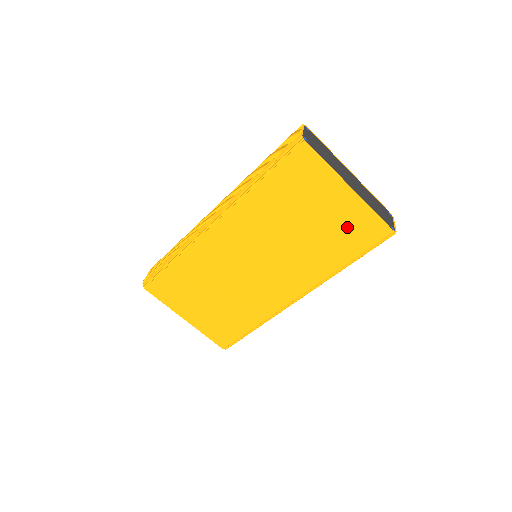
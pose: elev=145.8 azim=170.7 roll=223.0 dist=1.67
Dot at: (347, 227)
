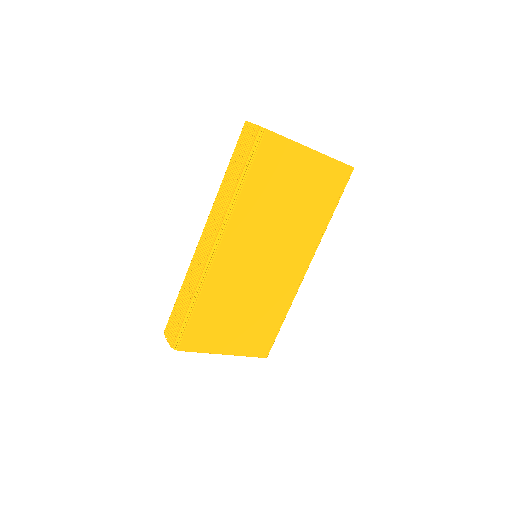
Dot at: (321, 183)
